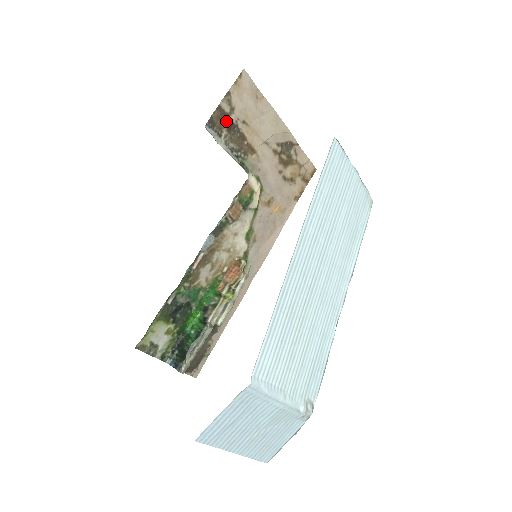
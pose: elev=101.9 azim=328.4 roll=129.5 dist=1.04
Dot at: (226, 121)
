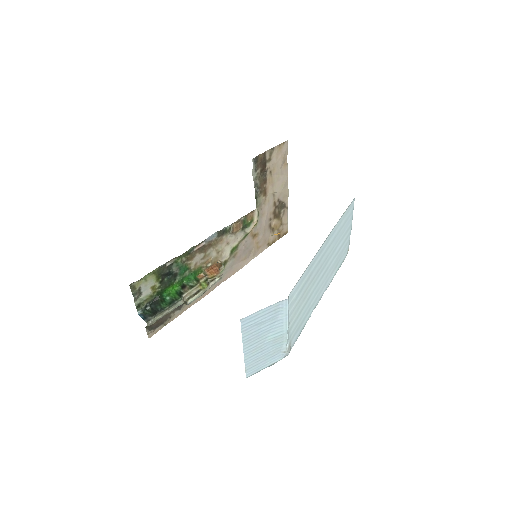
Dot at: (263, 164)
